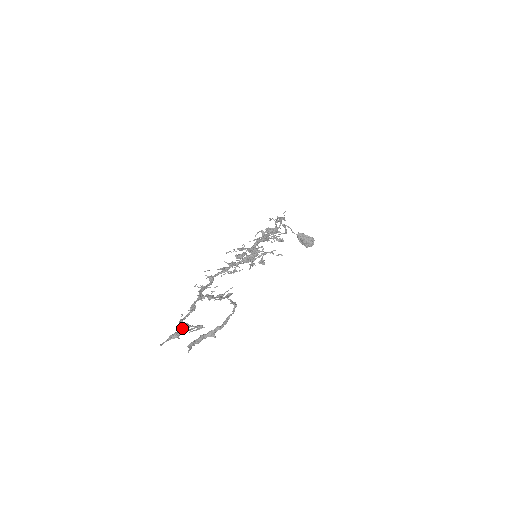
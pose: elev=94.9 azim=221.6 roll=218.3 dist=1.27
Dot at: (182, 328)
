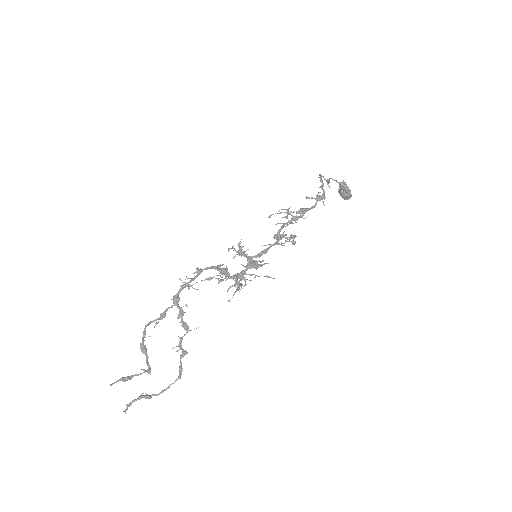
Dot at: (141, 345)
